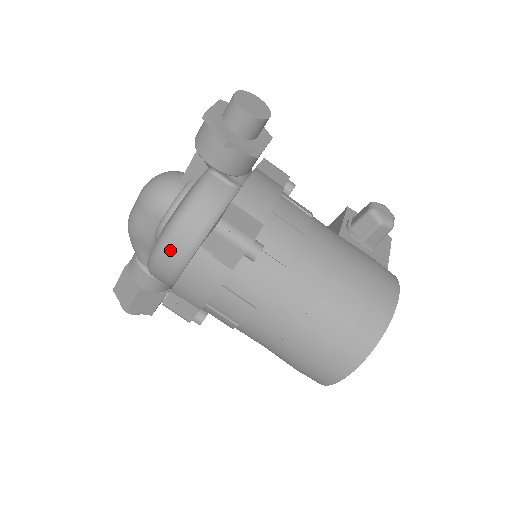
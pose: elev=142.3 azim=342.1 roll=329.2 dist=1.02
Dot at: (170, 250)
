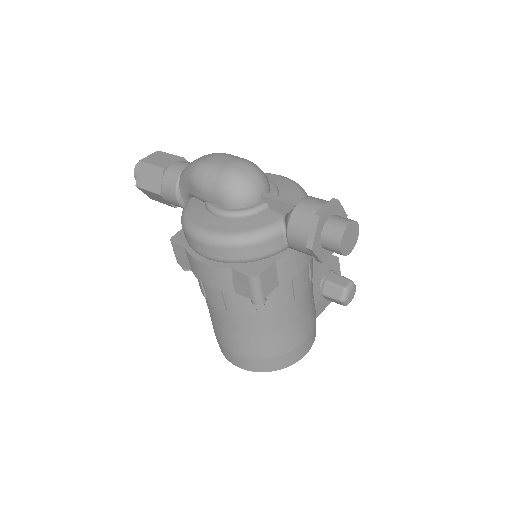
Dot at: (210, 248)
